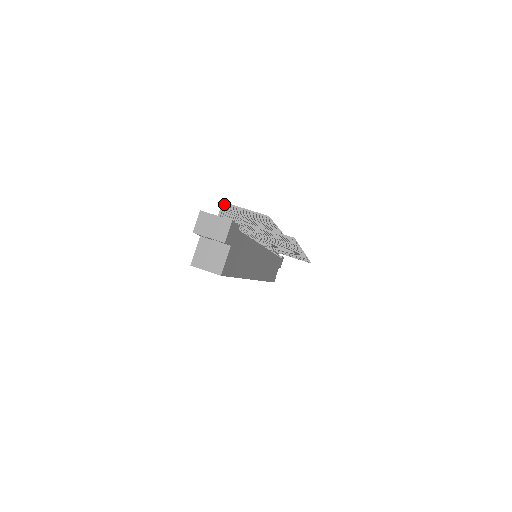
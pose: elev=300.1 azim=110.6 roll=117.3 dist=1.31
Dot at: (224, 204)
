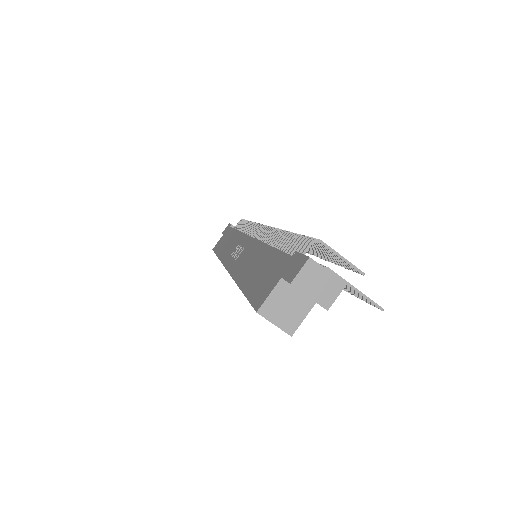
Dot at: (316, 239)
